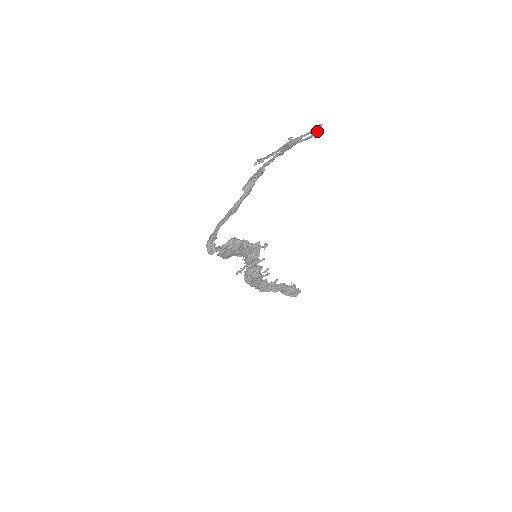
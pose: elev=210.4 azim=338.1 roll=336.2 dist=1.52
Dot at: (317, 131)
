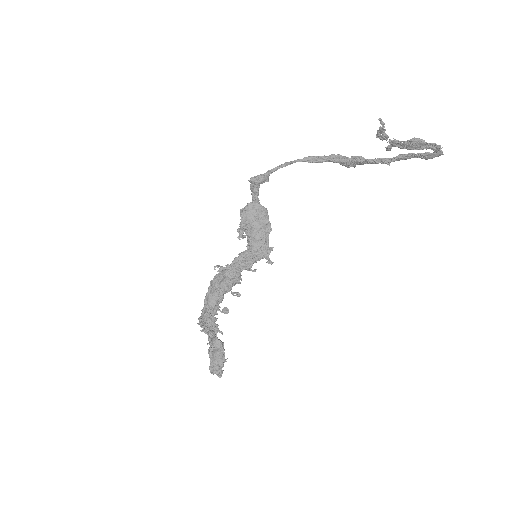
Dot at: (436, 153)
